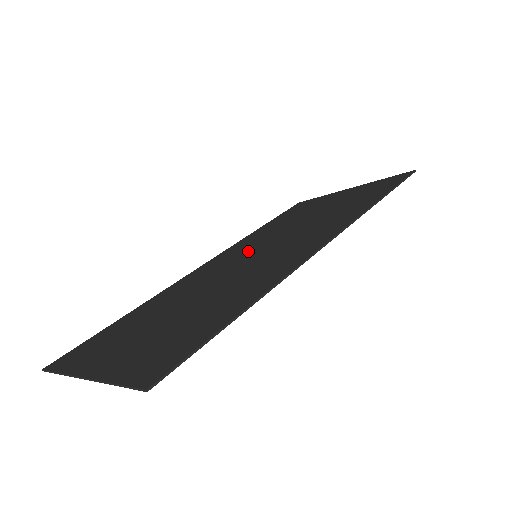
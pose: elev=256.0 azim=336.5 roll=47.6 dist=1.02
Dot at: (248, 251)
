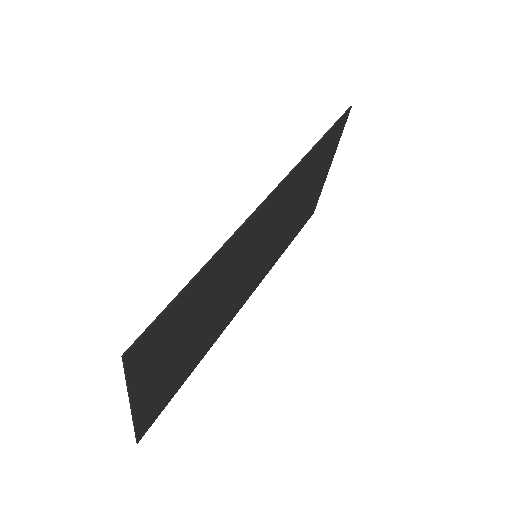
Dot at: (259, 261)
